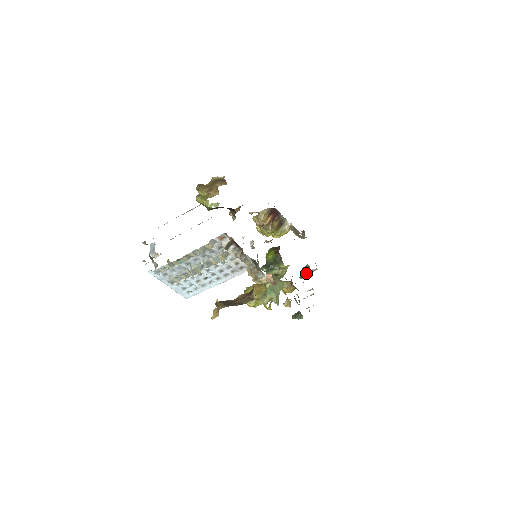
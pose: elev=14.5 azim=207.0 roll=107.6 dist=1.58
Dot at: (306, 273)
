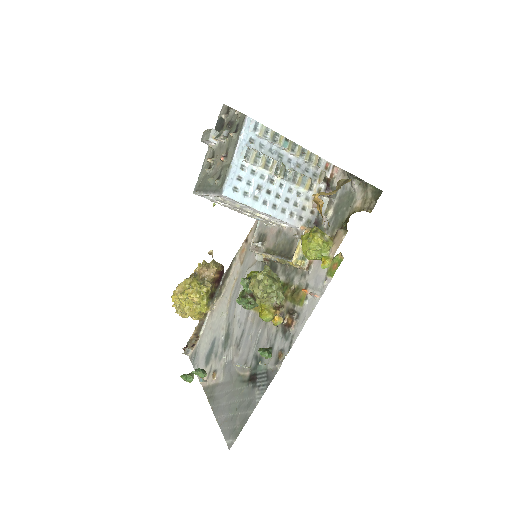
Dot at: (204, 370)
